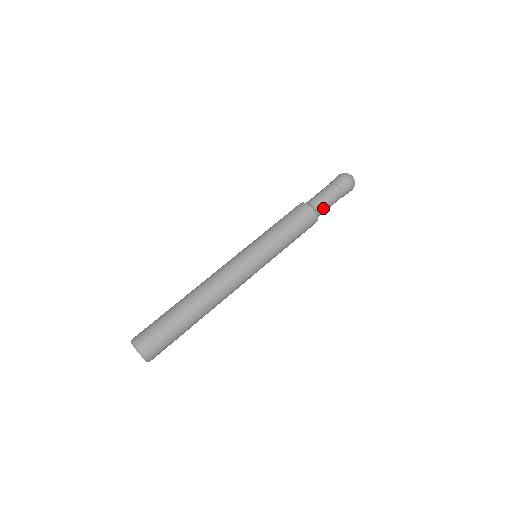
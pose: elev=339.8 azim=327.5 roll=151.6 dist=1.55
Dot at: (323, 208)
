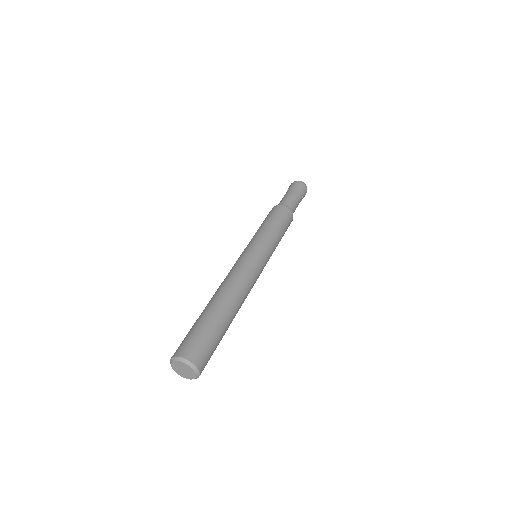
Dot at: (293, 208)
